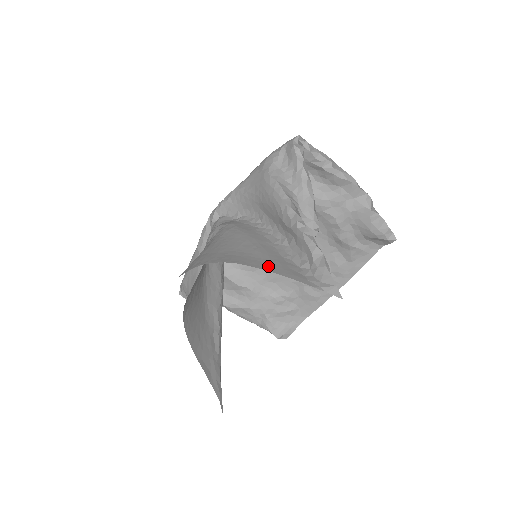
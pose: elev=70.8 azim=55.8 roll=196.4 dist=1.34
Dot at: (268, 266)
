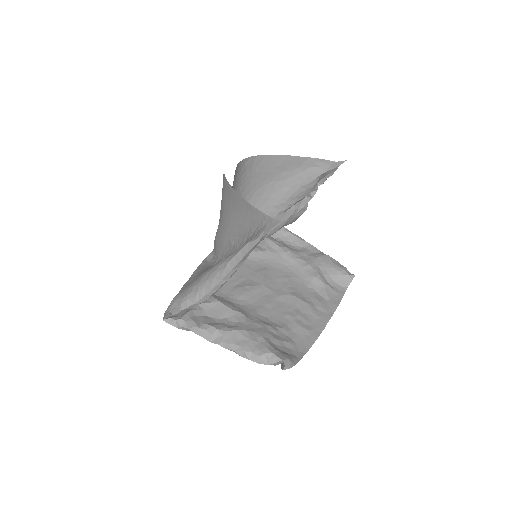
Dot at: occluded
